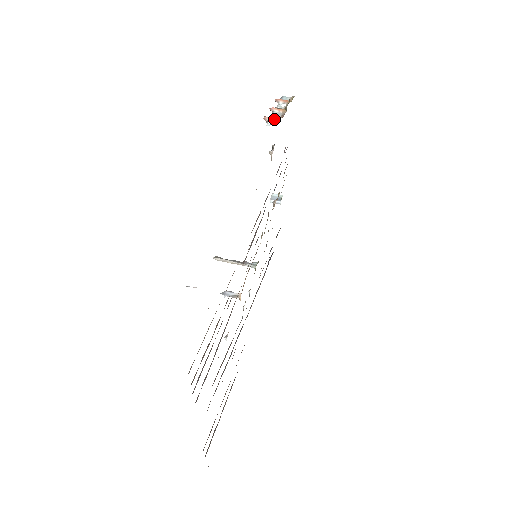
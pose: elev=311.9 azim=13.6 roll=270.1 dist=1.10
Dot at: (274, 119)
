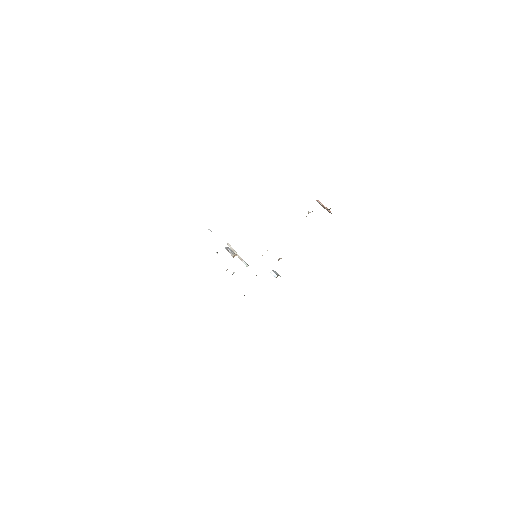
Dot at: (322, 204)
